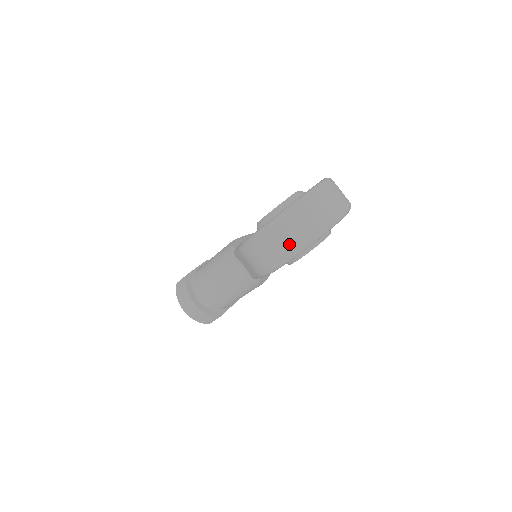
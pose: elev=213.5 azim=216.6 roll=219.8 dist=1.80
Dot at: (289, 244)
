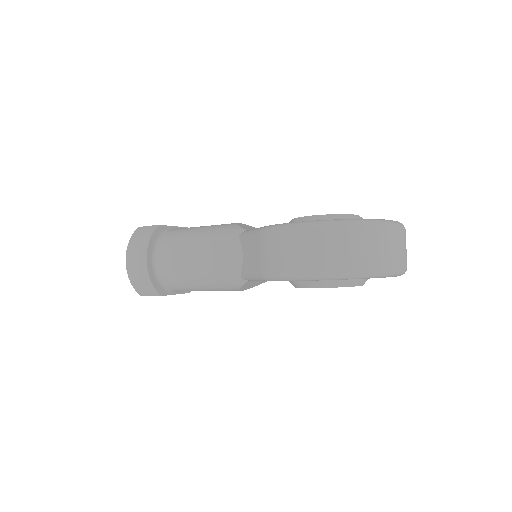
Dot at: (334, 260)
